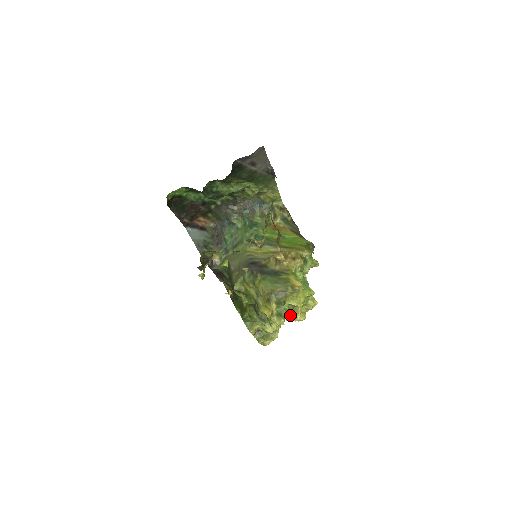
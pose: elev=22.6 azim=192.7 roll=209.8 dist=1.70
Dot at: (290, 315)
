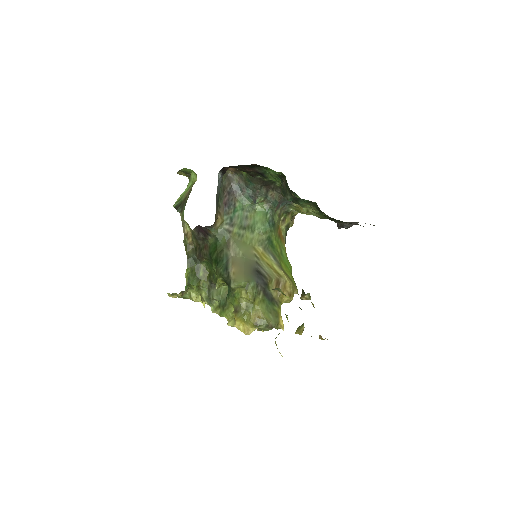
Dot at: occluded
